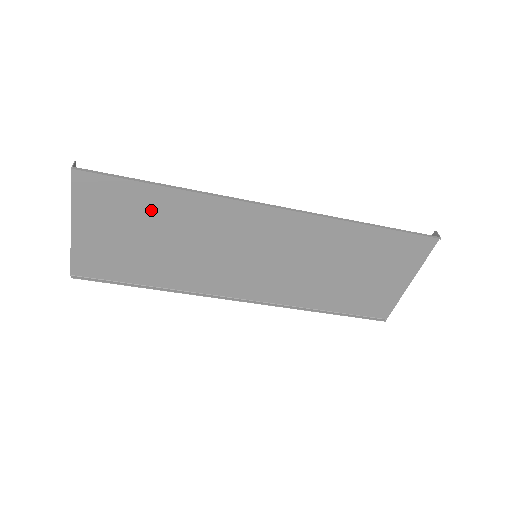
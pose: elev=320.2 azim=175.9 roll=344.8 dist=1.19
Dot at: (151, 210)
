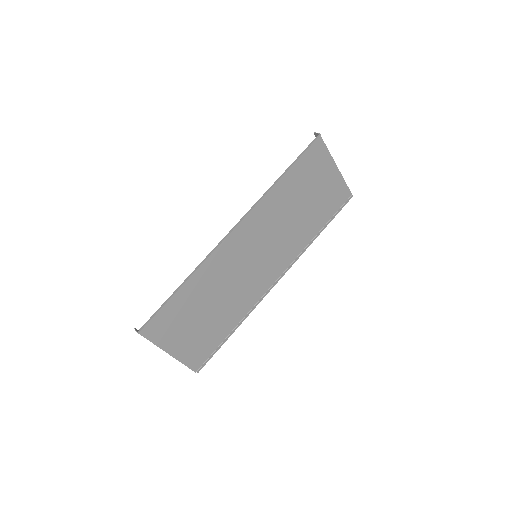
Dot at: (189, 303)
